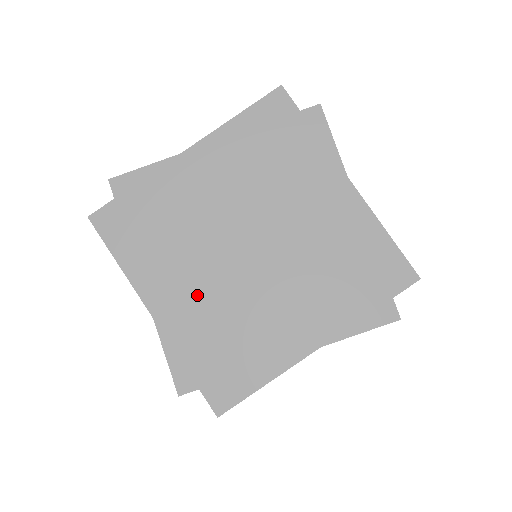
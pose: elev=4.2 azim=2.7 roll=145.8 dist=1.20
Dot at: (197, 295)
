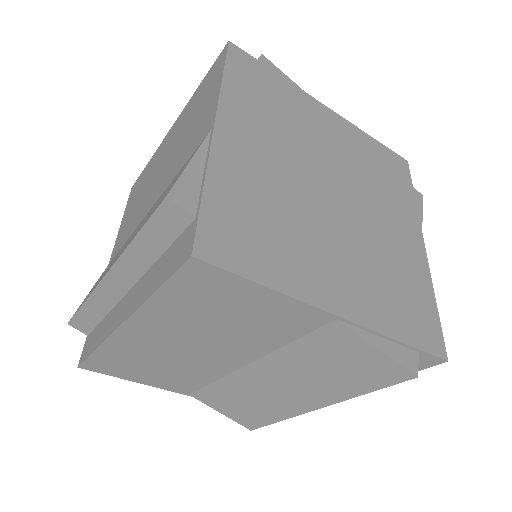
Dot at: (267, 164)
